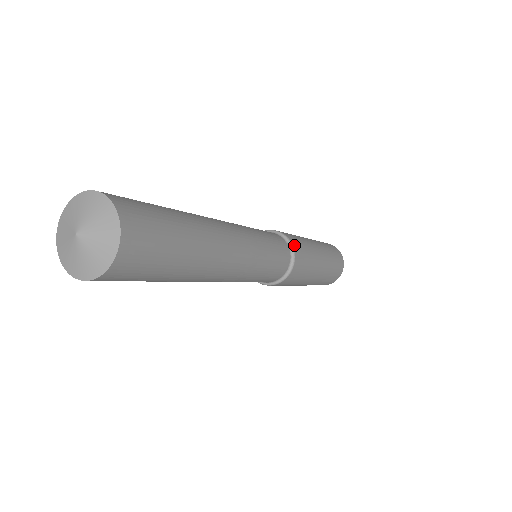
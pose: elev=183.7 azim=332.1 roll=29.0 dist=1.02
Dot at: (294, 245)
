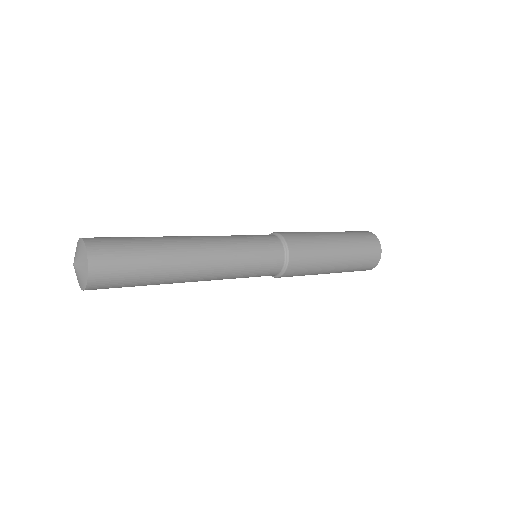
Dot at: (289, 242)
